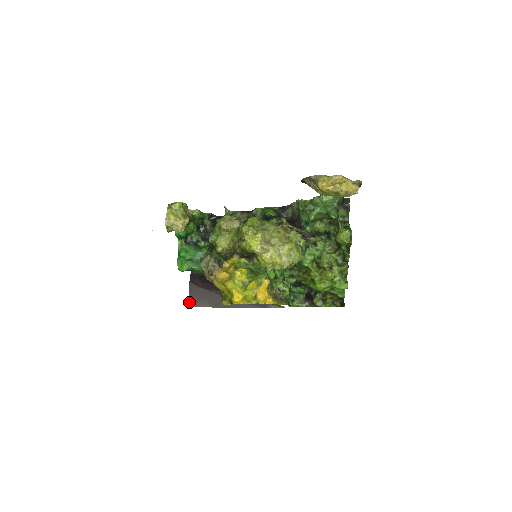
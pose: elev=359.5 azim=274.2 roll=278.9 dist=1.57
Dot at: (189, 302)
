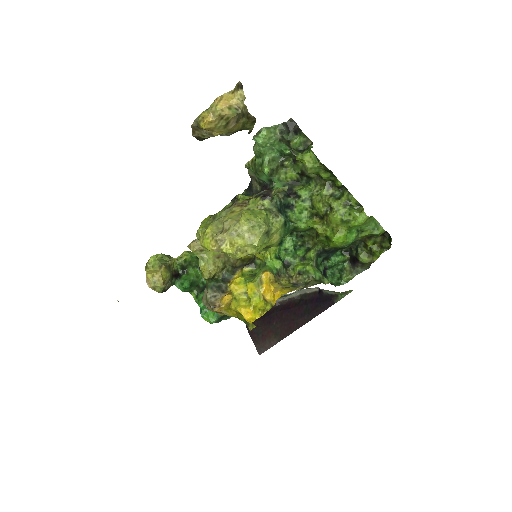
Dot at: (257, 349)
